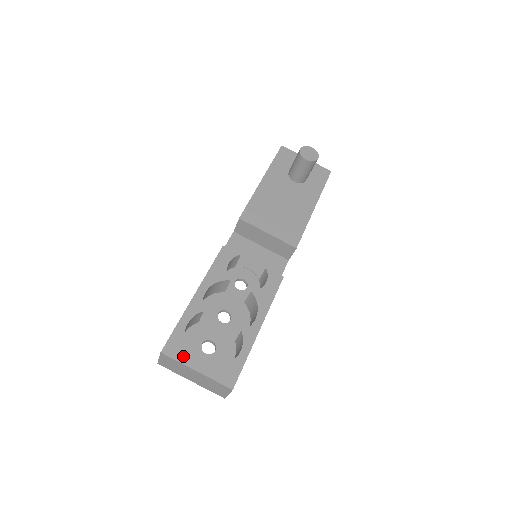
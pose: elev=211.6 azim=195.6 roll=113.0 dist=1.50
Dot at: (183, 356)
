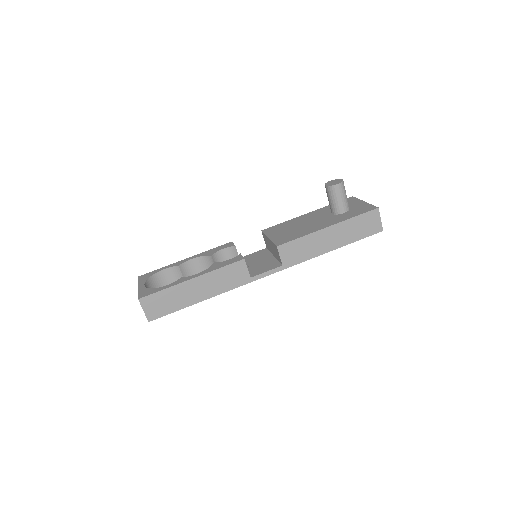
Dot at: (143, 280)
